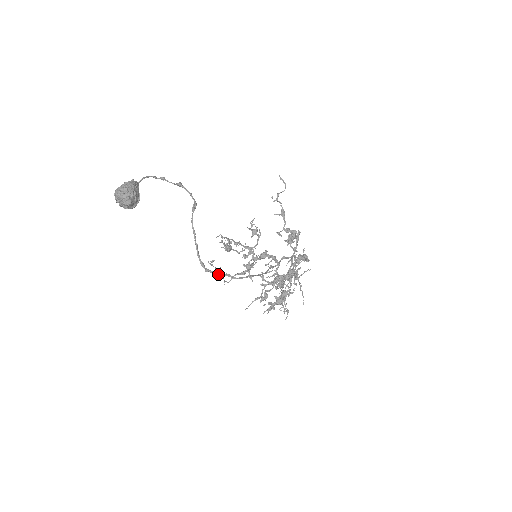
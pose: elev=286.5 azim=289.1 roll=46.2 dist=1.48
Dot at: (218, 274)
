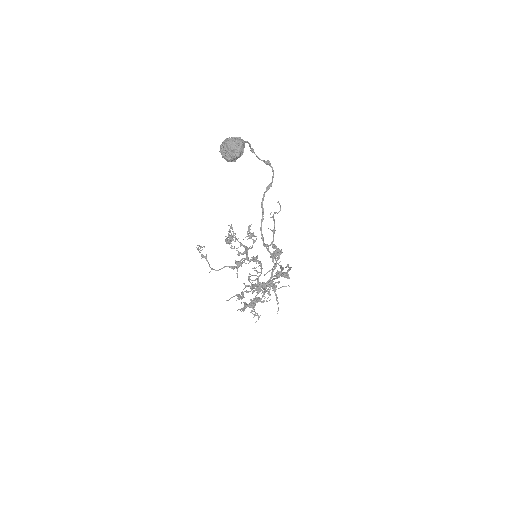
Dot at: (270, 252)
